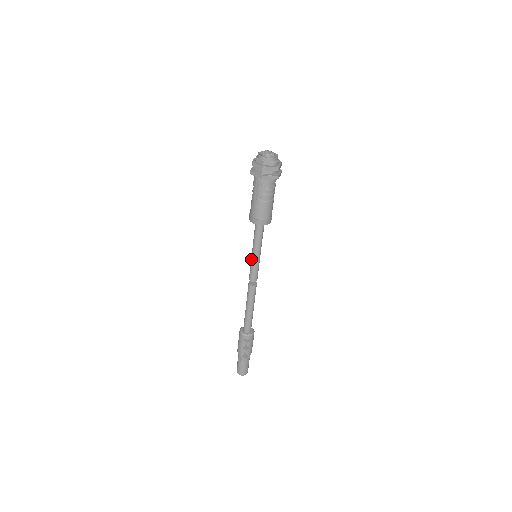
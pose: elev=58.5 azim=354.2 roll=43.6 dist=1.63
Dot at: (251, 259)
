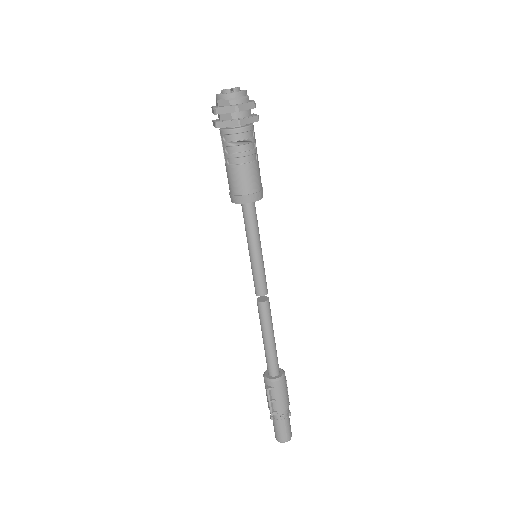
Dot at: (250, 260)
